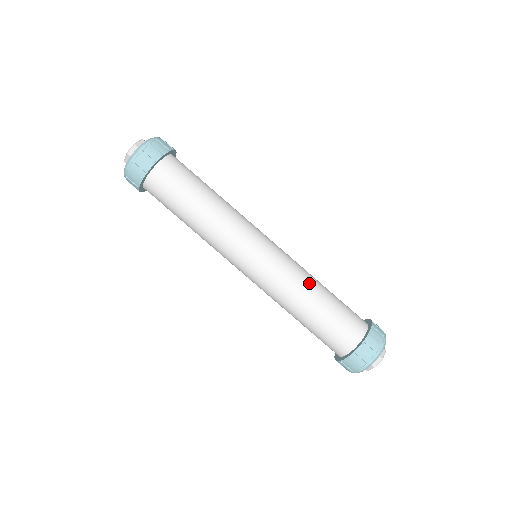
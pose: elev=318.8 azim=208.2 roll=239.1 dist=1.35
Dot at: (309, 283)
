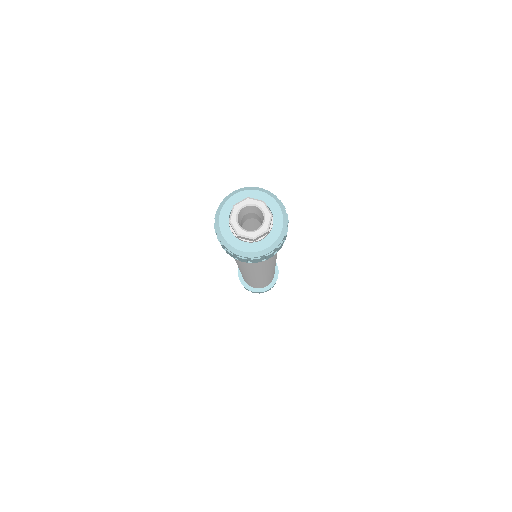
Dot at: occluded
